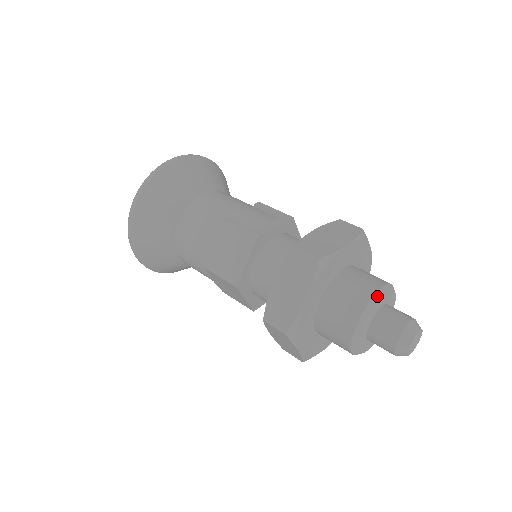
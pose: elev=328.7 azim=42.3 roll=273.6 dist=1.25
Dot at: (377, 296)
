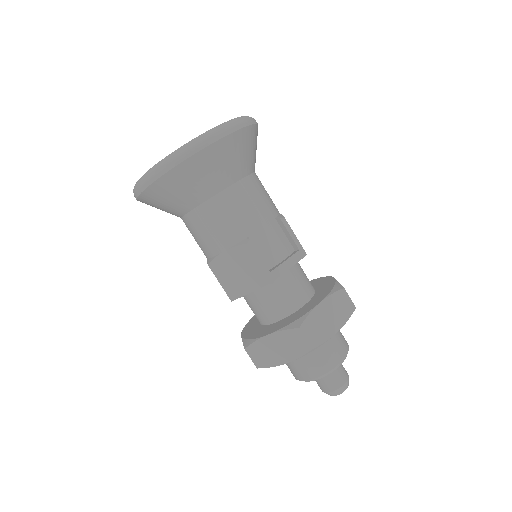
Dot at: (335, 368)
